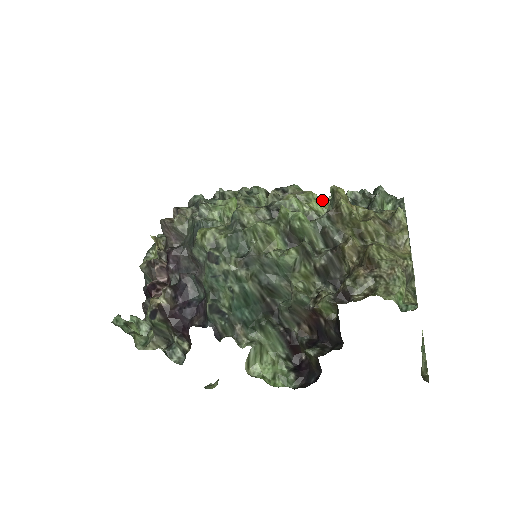
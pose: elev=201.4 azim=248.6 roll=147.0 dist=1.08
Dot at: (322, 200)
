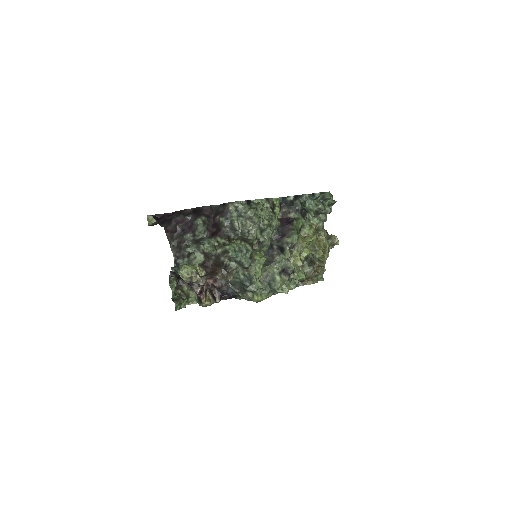
Dot at: occluded
